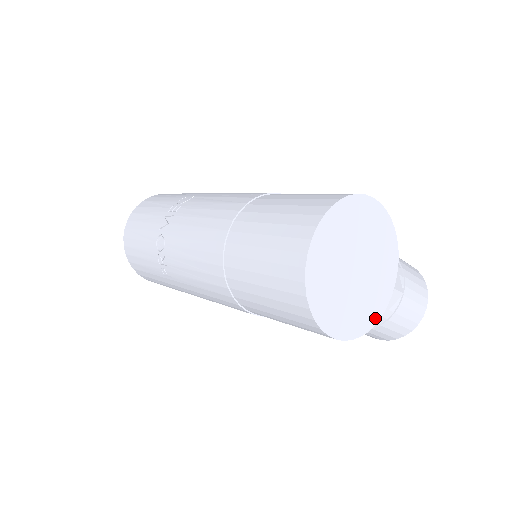
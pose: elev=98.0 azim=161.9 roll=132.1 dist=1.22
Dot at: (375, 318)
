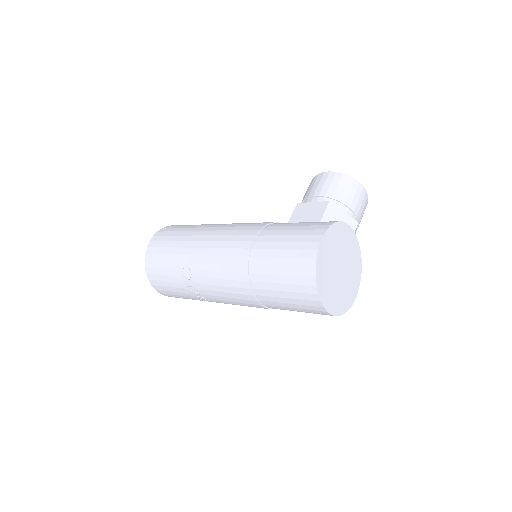
Dot at: (359, 256)
